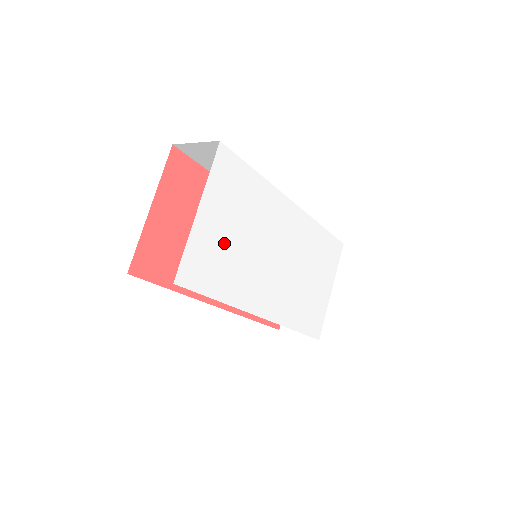
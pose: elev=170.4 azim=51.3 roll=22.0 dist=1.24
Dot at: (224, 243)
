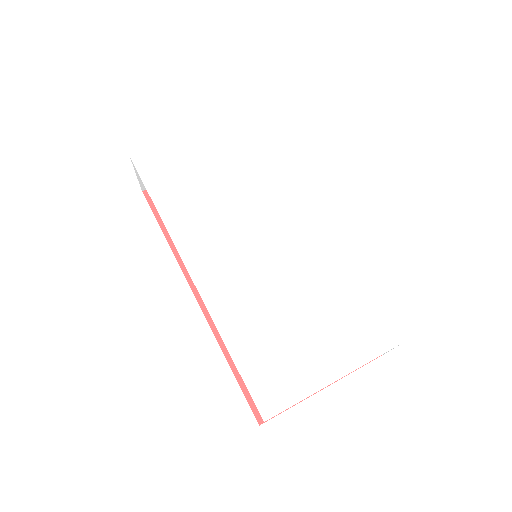
Dot at: (200, 171)
